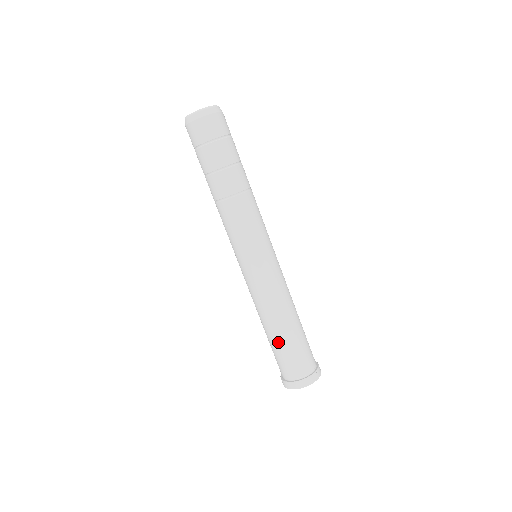
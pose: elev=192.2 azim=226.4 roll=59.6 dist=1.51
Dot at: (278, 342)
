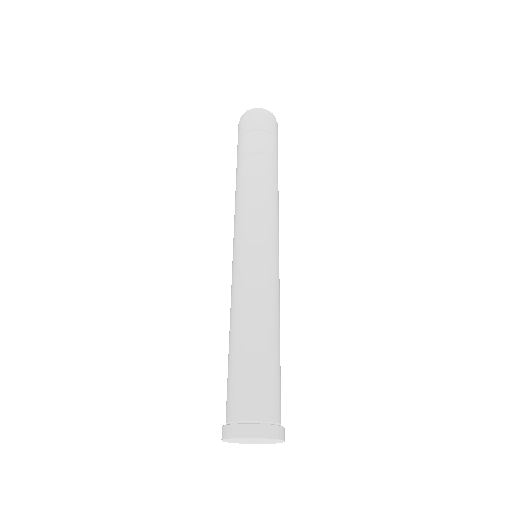
Dot at: (238, 356)
